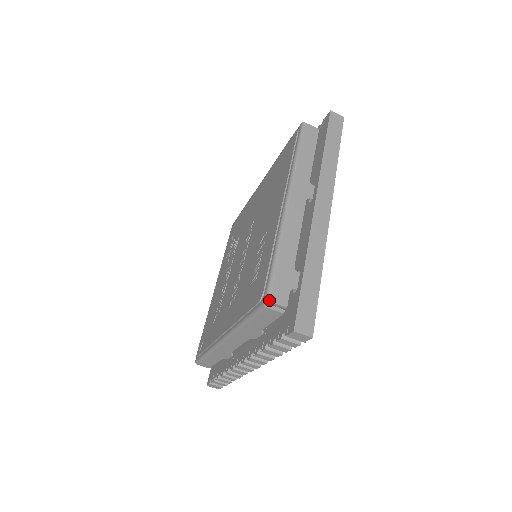
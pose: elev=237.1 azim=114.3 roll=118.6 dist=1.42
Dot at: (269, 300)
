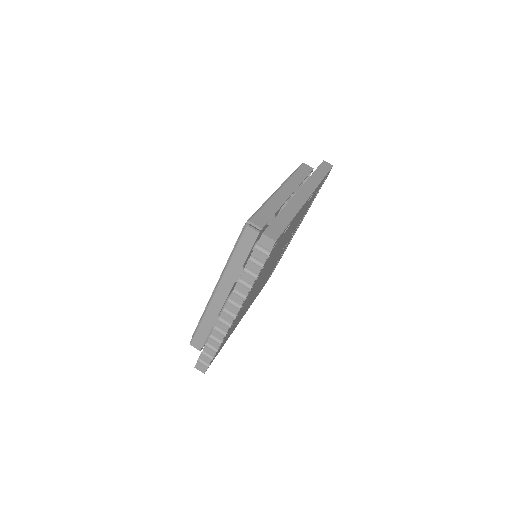
Dot at: (250, 221)
